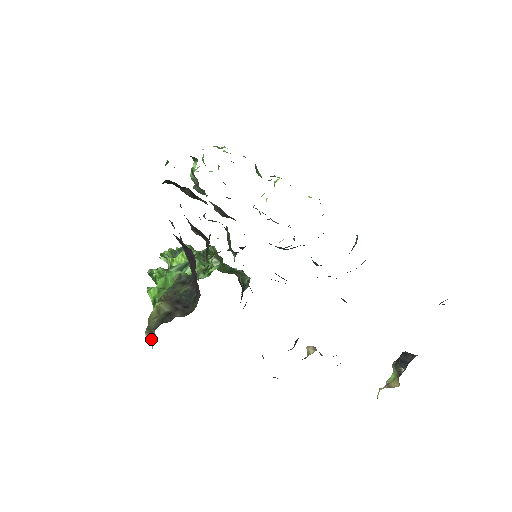
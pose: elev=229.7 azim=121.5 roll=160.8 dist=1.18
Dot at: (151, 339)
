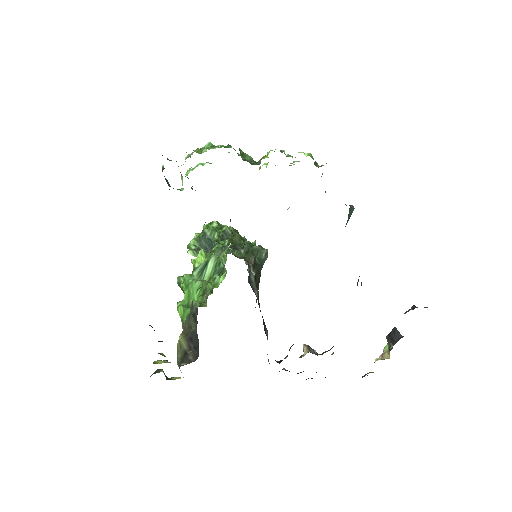
Dot at: (180, 370)
